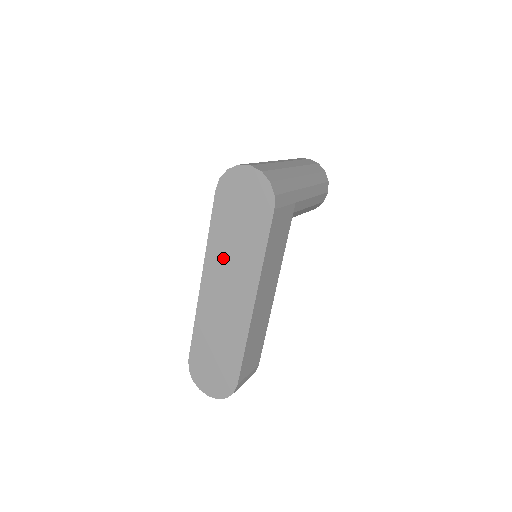
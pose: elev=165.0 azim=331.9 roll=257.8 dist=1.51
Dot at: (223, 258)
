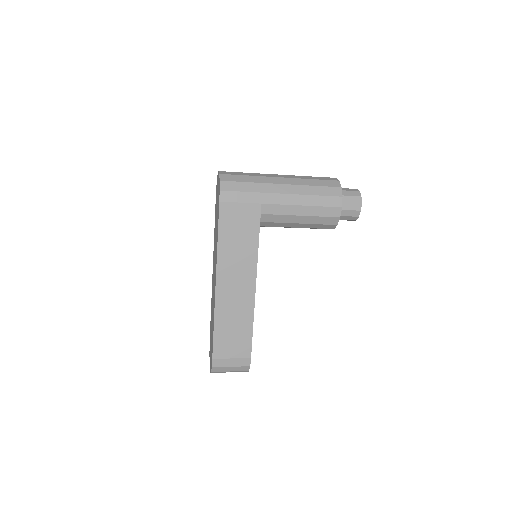
Dot at: occluded
